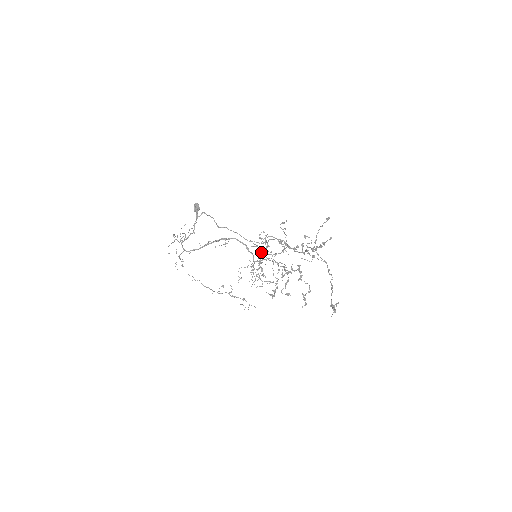
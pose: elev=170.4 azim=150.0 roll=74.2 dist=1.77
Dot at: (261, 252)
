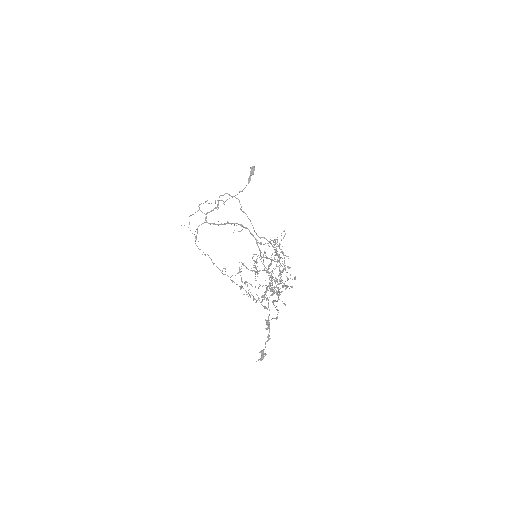
Dot at: (242, 263)
